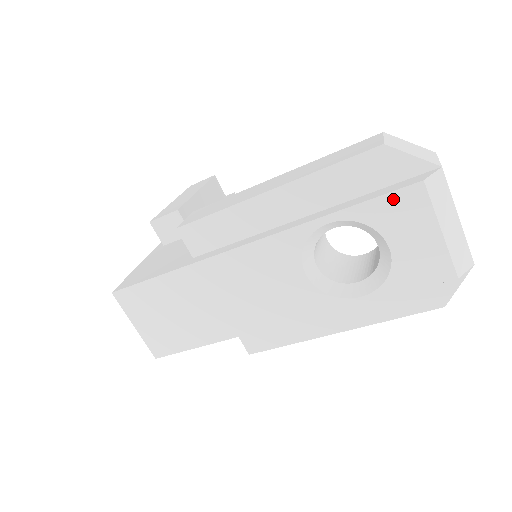
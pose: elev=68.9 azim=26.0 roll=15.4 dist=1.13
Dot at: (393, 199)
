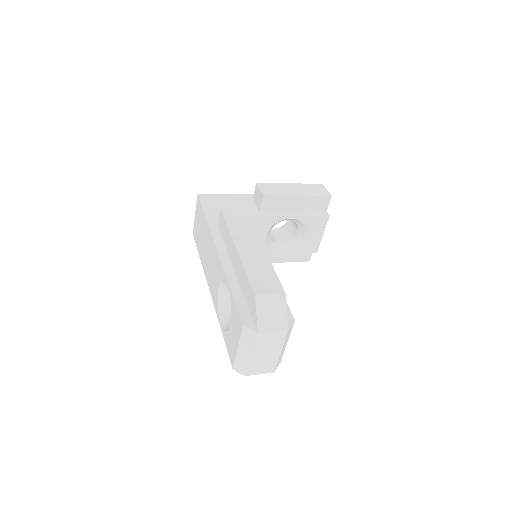
Dot at: (238, 314)
